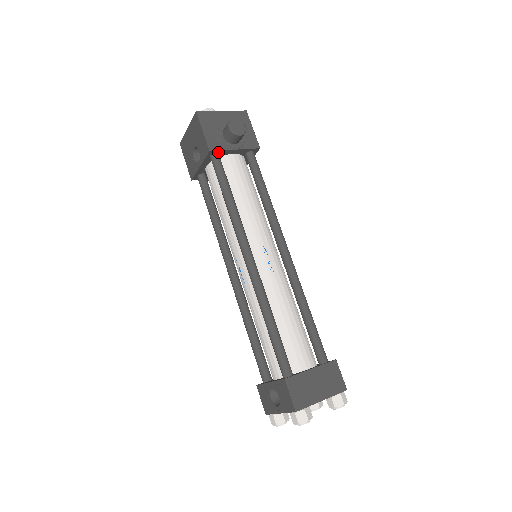
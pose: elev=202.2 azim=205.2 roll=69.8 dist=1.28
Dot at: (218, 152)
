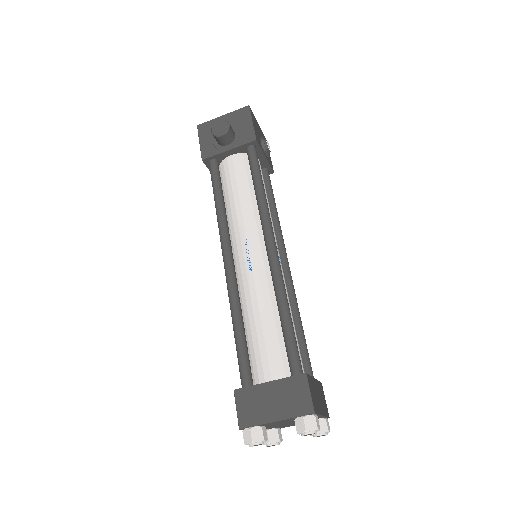
Dot at: (213, 158)
